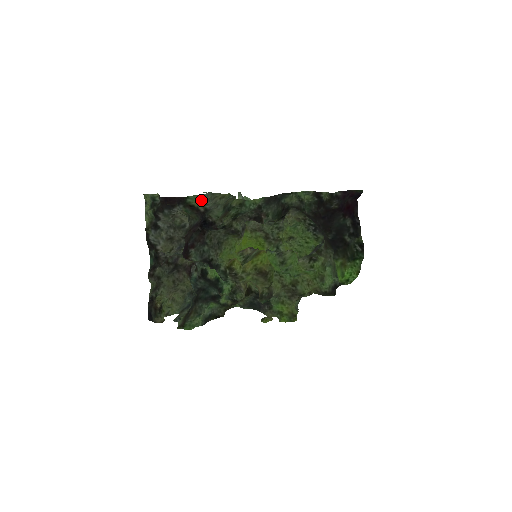
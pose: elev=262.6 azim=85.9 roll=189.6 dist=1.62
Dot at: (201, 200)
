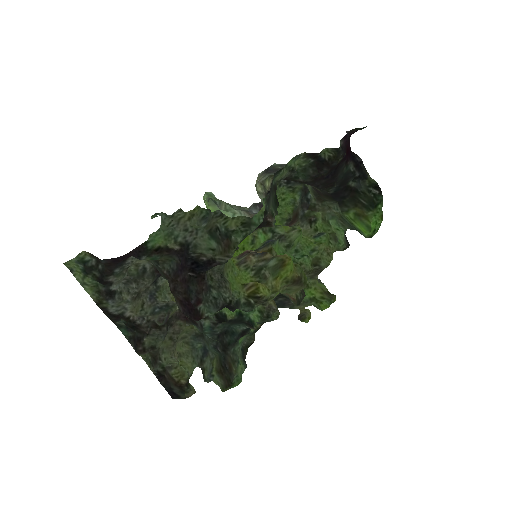
Dot at: (164, 234)
